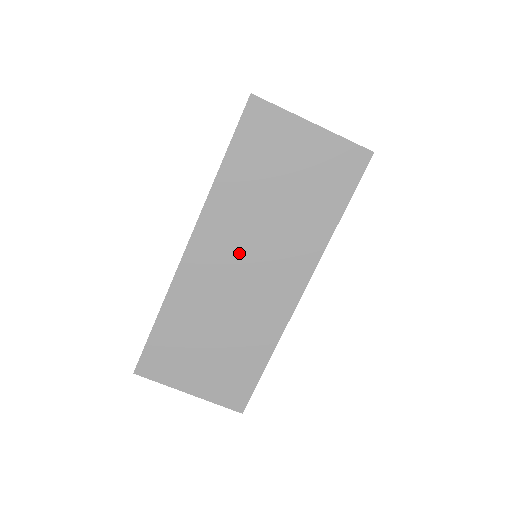
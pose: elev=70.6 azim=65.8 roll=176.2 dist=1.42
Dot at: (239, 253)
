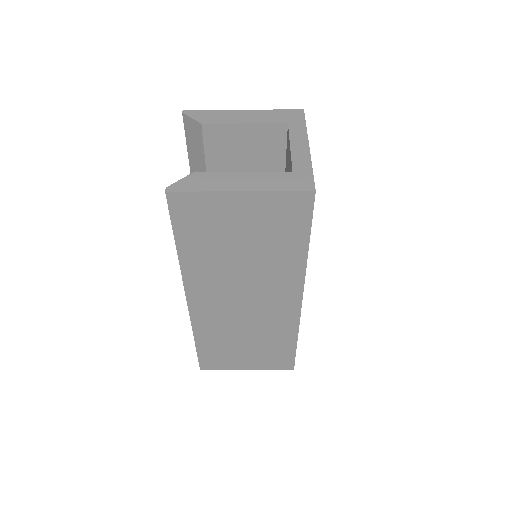
Dot at: (232, 294)
